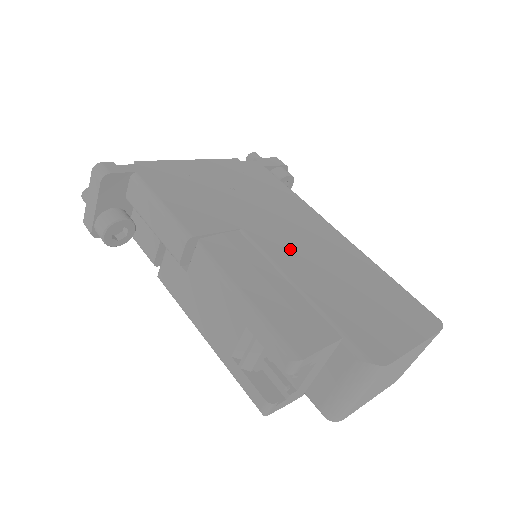
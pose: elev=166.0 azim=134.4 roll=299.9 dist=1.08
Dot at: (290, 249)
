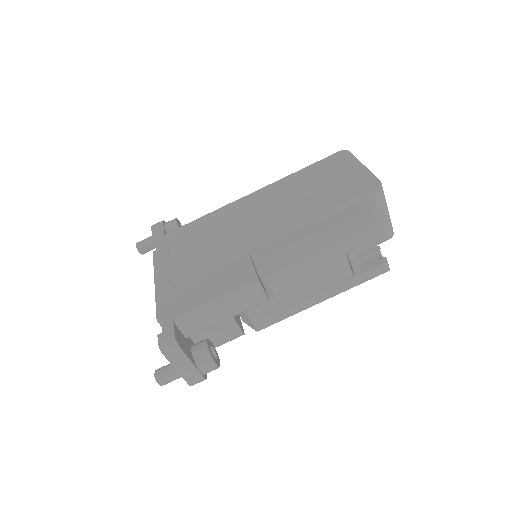
Dot at: (271, 223)
